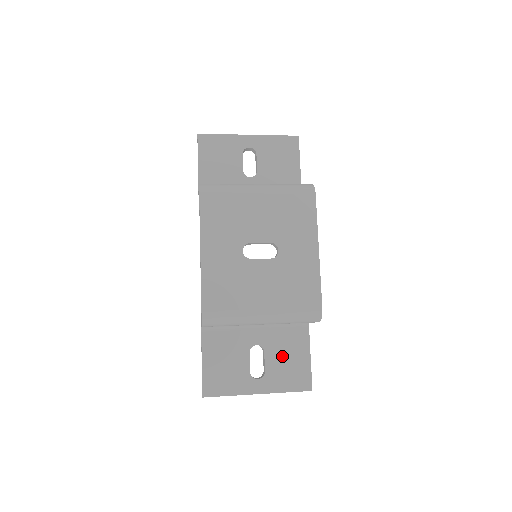
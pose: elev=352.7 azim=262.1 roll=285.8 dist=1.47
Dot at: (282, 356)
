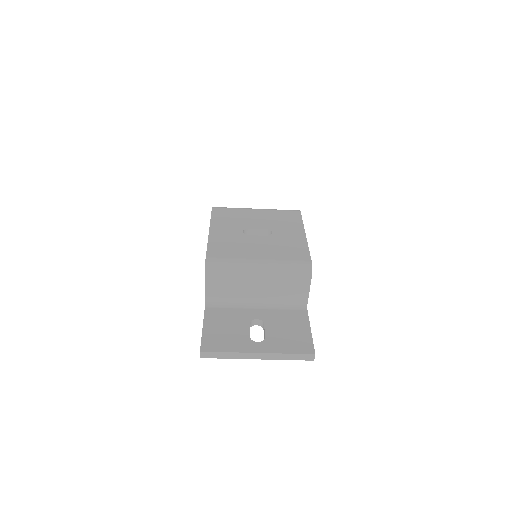
Dot at: (282, 328)
